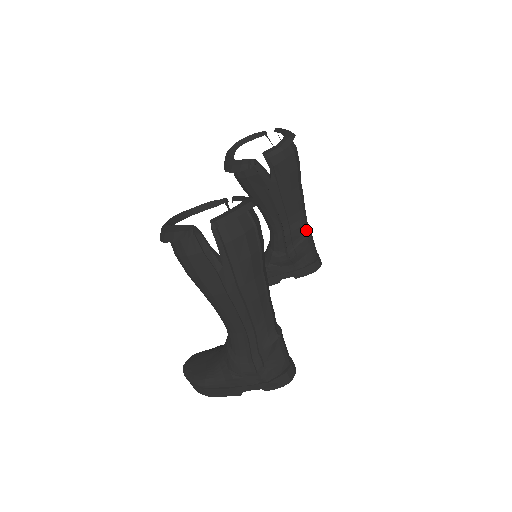
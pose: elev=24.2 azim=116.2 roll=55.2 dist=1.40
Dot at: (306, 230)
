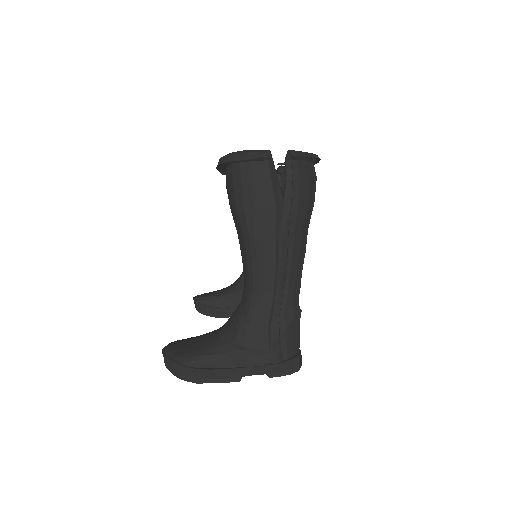
Dot at: occluded
